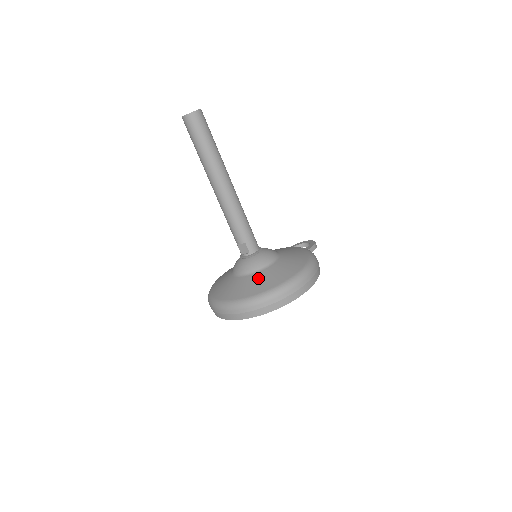
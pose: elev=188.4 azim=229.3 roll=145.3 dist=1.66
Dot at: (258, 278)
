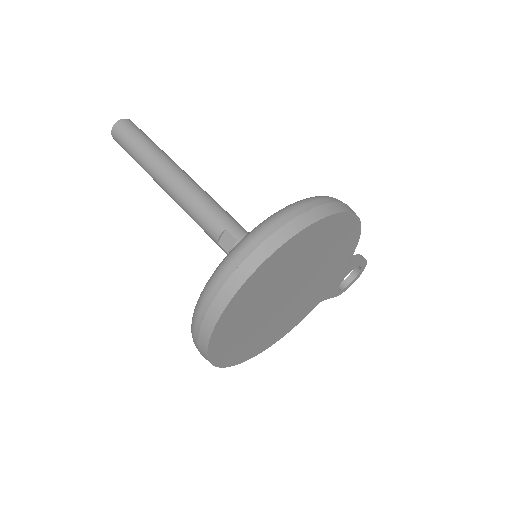
Dot at: occluded
